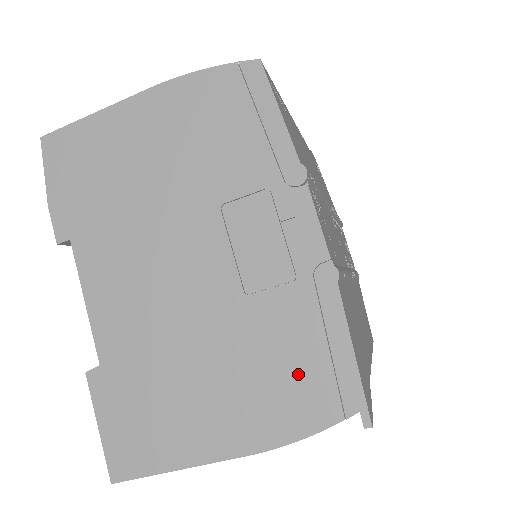
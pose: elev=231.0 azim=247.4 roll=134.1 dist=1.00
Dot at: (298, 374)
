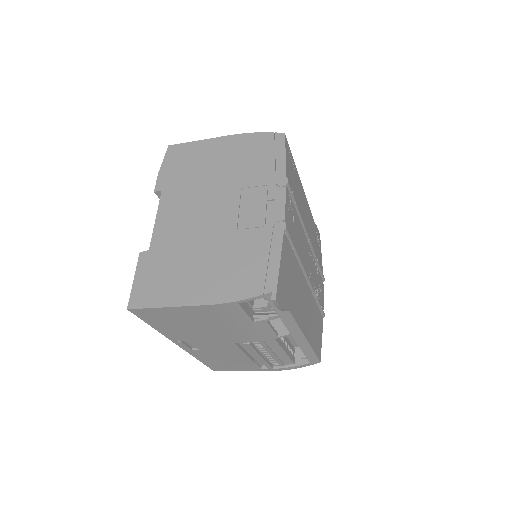
Dot at: (248, 269)
